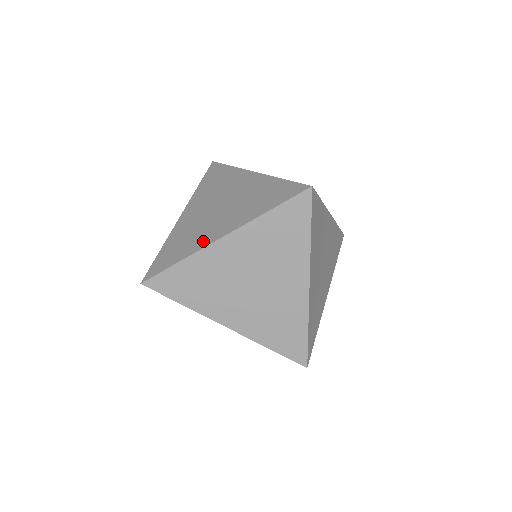
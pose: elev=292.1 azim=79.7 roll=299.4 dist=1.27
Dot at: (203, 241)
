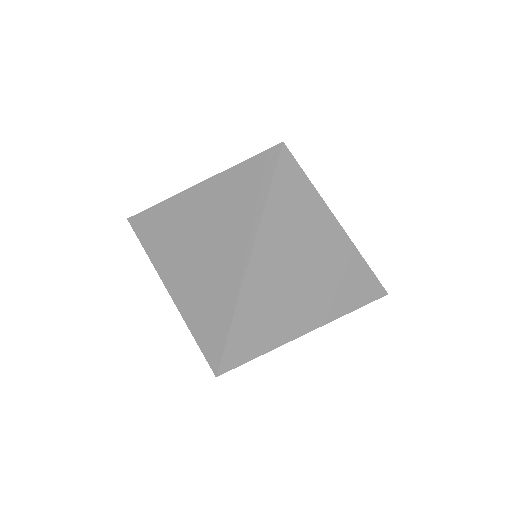
Dot at: occluded
